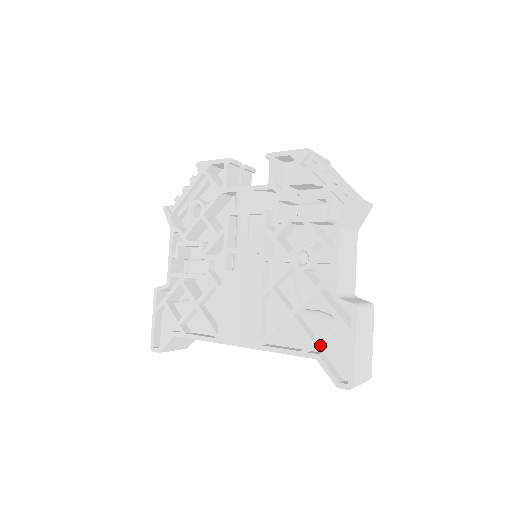
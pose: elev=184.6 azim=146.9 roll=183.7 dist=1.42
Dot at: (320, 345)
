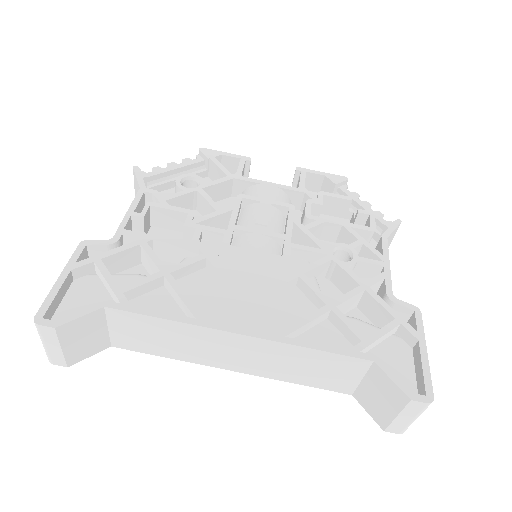
Dot at: occluded
